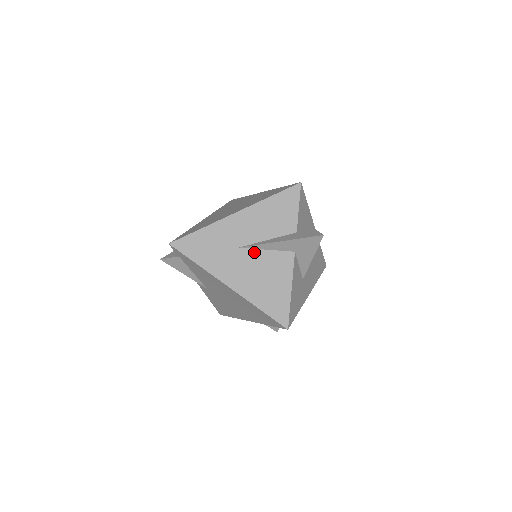
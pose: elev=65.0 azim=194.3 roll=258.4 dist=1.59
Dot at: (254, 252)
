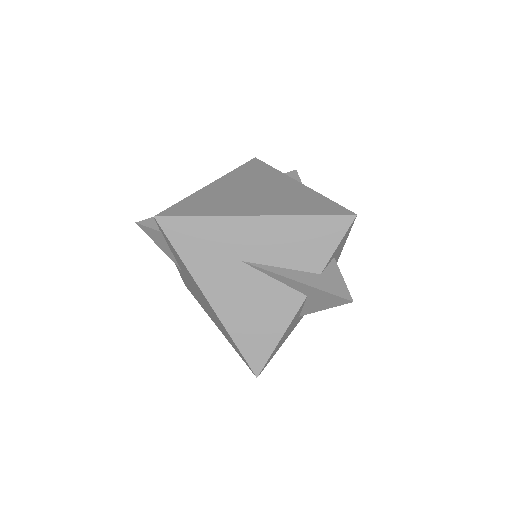
Dot at: (258, 275)
